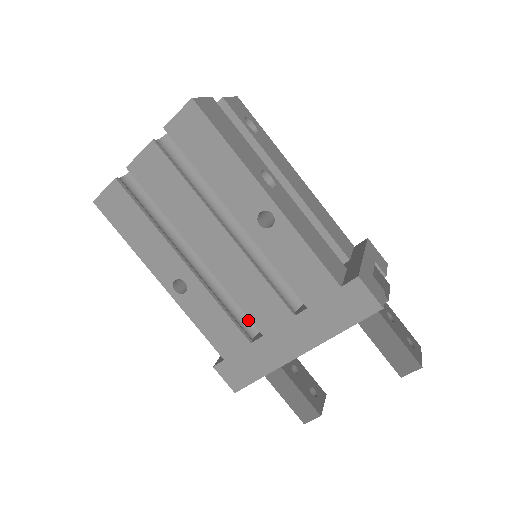
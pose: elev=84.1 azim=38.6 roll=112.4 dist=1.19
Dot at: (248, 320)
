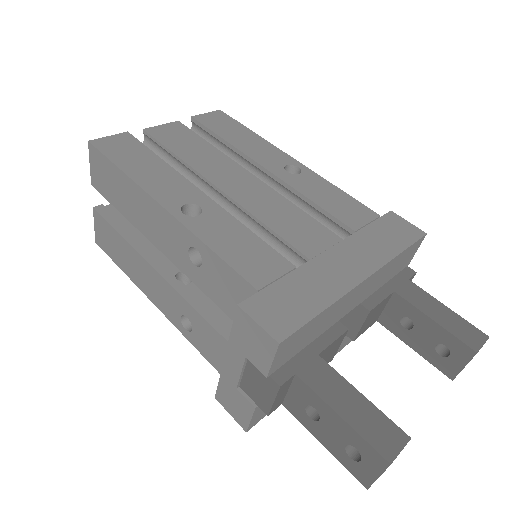
Dot at: occluded
